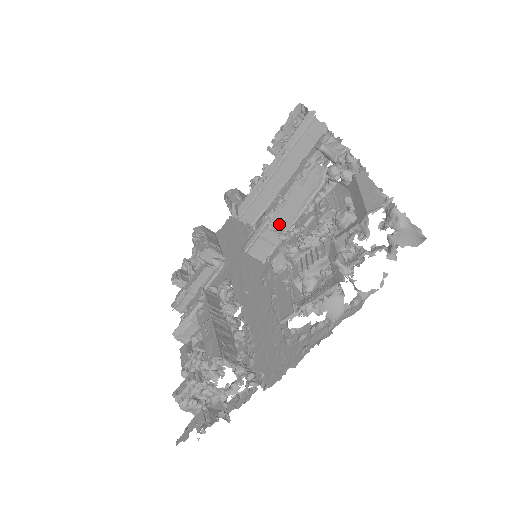
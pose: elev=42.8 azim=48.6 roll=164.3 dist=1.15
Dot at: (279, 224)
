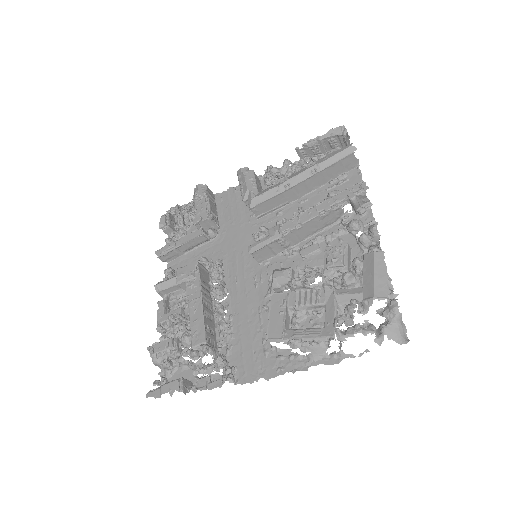
Dot at: (288, 241)
